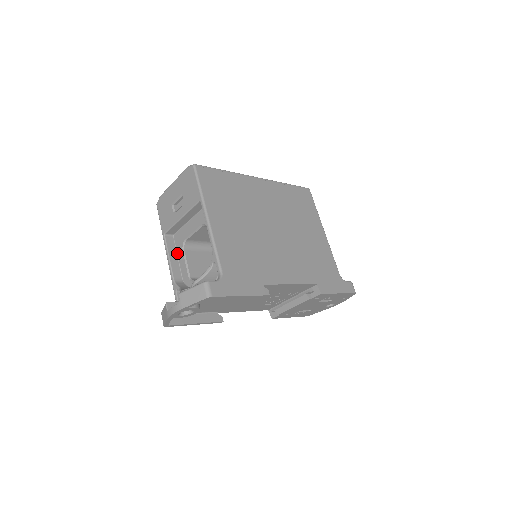
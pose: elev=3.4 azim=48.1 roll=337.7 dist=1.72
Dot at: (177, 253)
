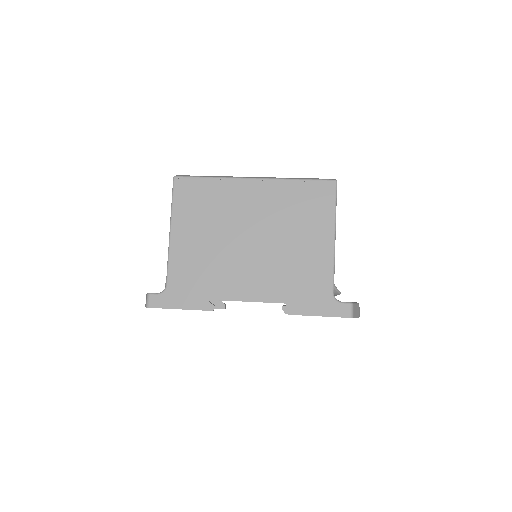
Dot at: occluded
